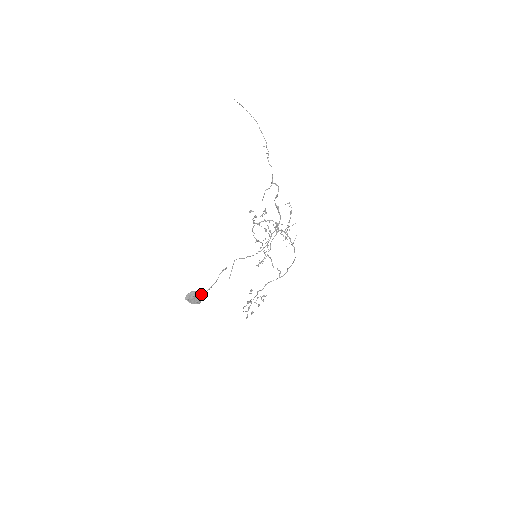
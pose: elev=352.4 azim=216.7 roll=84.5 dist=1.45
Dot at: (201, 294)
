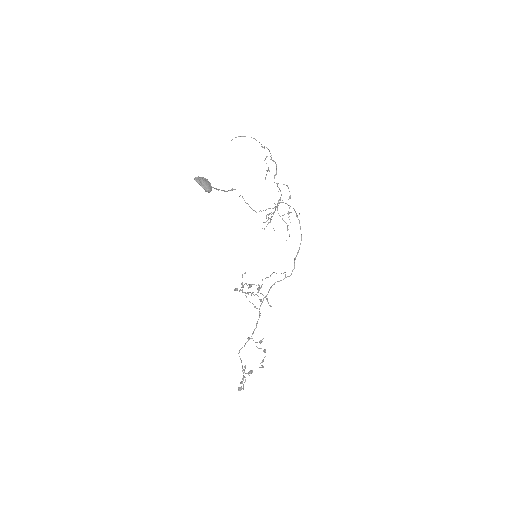
Dot at: (210, 187)
